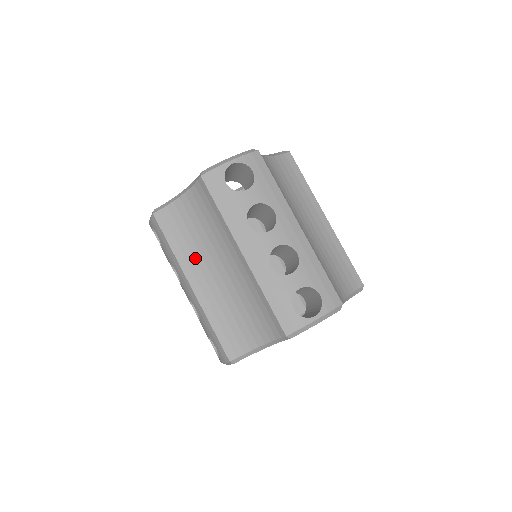
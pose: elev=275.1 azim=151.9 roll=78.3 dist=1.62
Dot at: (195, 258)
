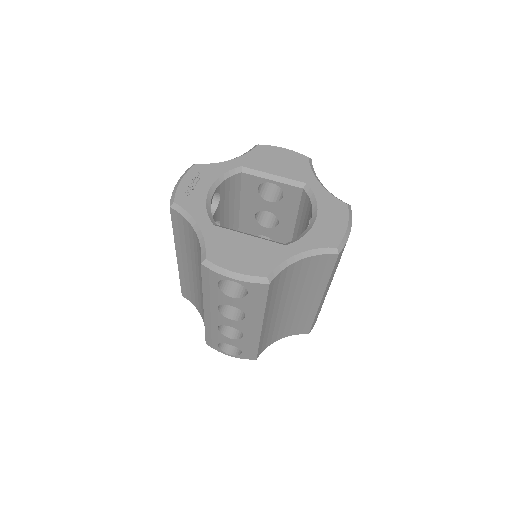
Dot at: (187, 254)
